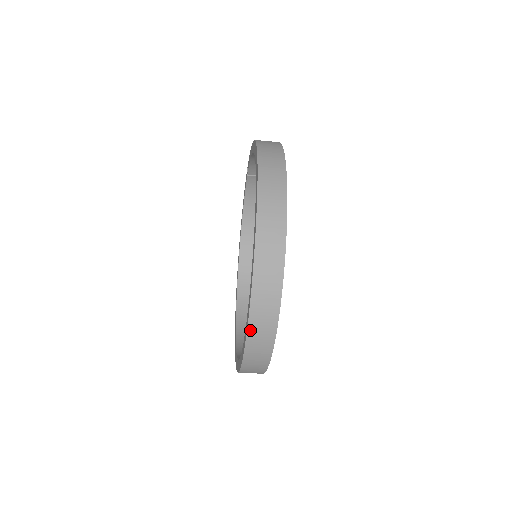
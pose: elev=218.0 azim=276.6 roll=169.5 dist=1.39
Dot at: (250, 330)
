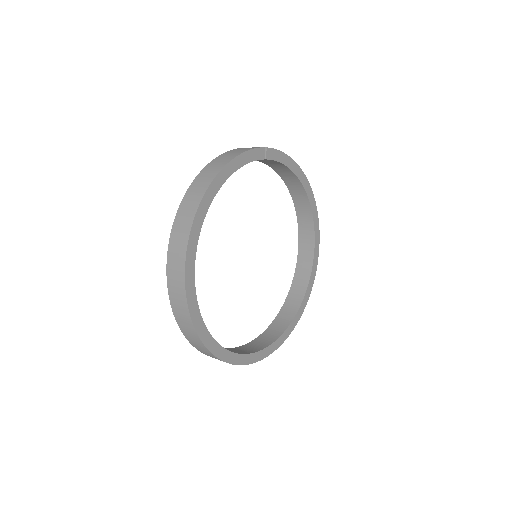
Dot at: occluded
